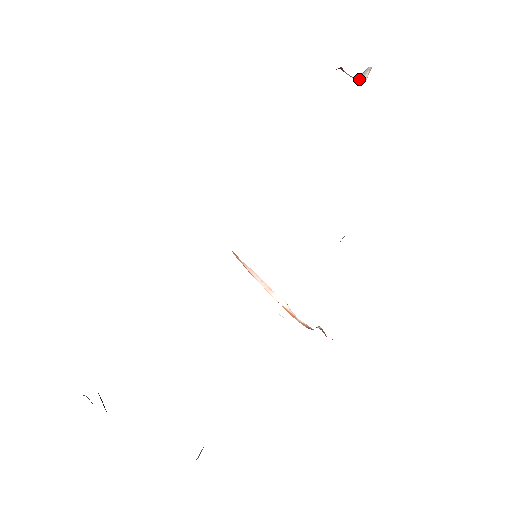
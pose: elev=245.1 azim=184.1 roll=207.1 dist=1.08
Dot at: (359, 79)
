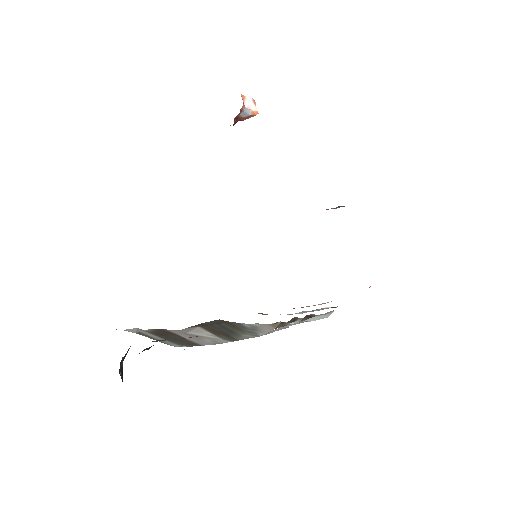
Dot at: (249, 109)
